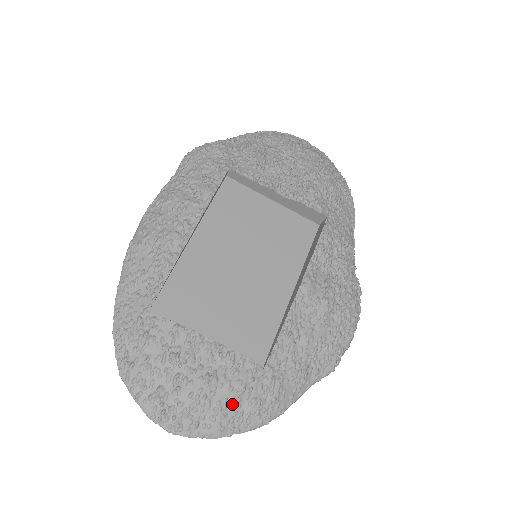
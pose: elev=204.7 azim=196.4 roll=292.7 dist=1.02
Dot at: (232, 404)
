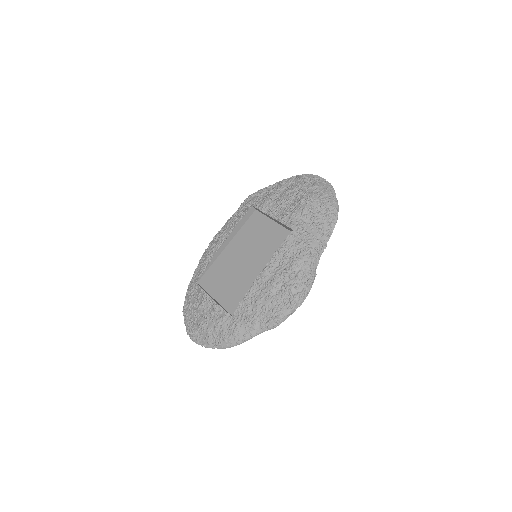
Dot at: (214, 332)
